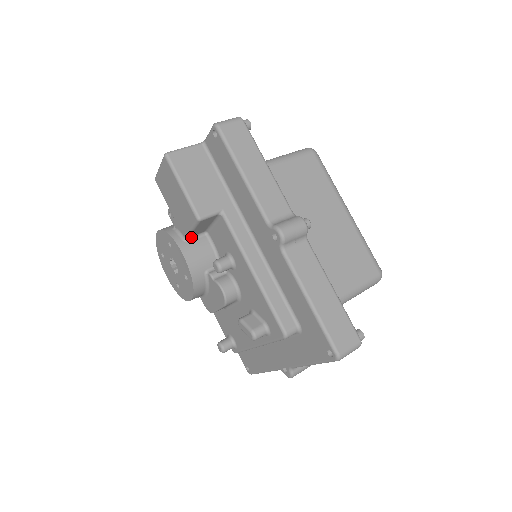
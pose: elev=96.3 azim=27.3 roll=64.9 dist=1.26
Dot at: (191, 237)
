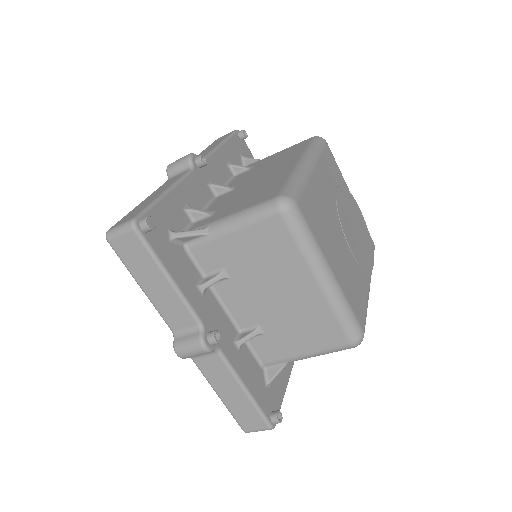
Dot at: occluded
